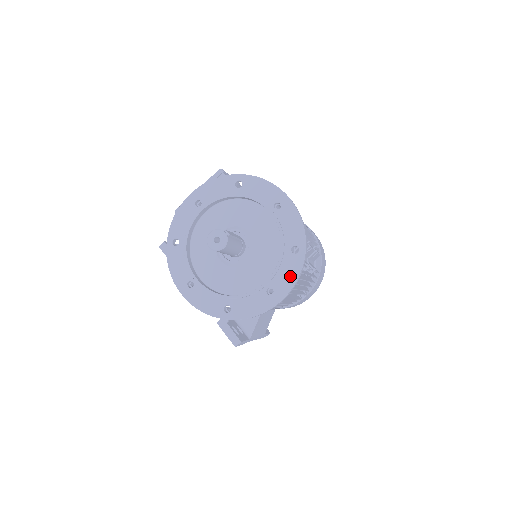
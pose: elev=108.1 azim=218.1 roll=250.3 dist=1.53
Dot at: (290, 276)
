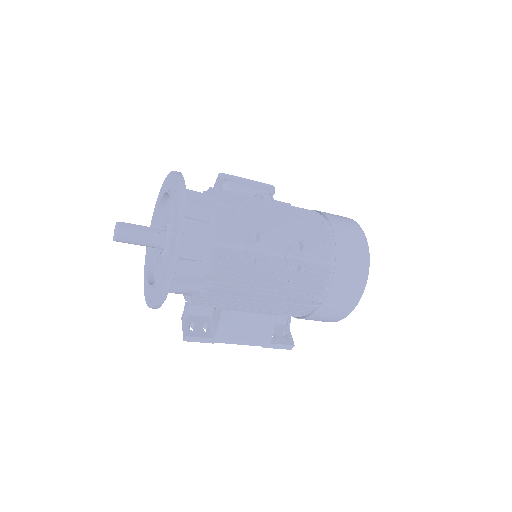
Dot at: (169, 262)
